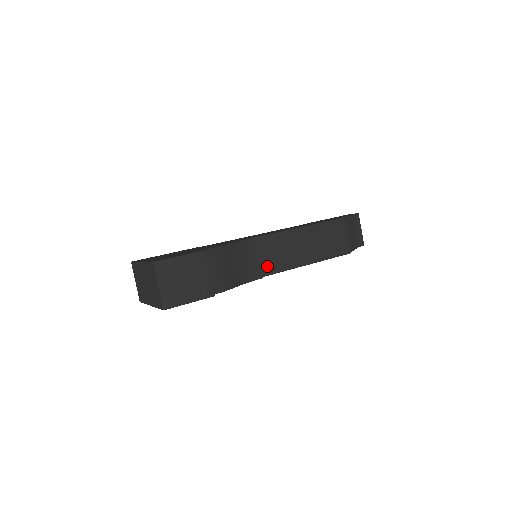
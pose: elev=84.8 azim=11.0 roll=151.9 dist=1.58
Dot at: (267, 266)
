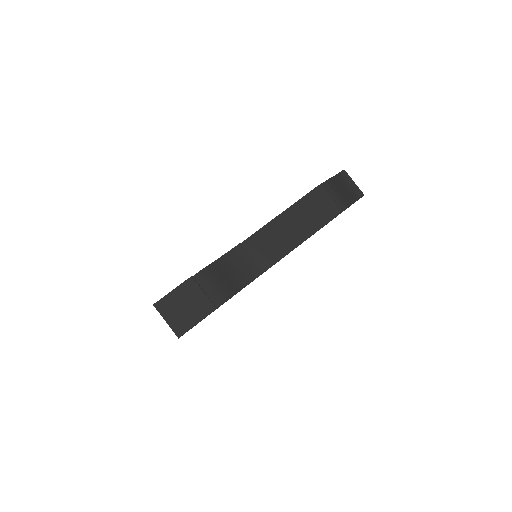
Dot at: (264, 261)
